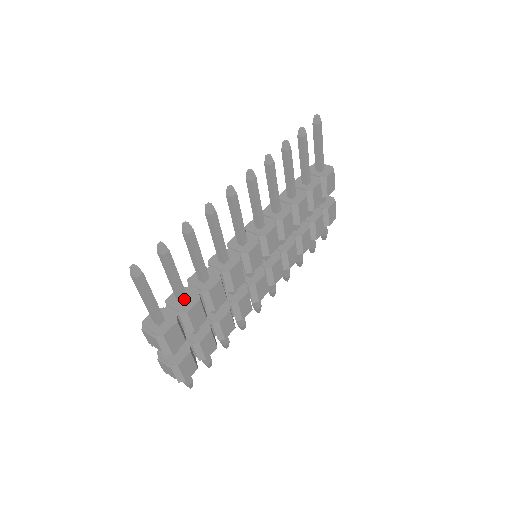
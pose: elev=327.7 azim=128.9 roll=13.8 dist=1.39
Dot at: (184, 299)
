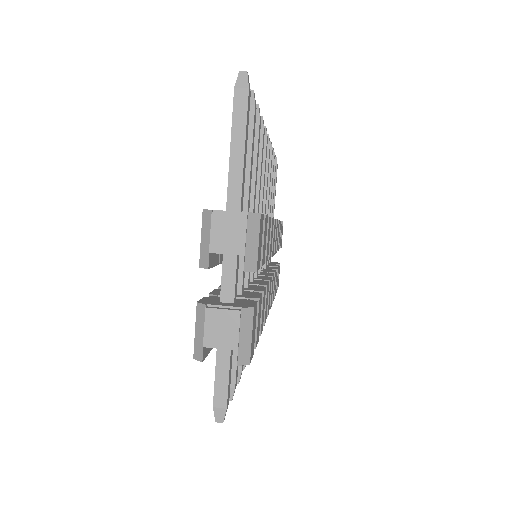
Dot at: (248, 209)
